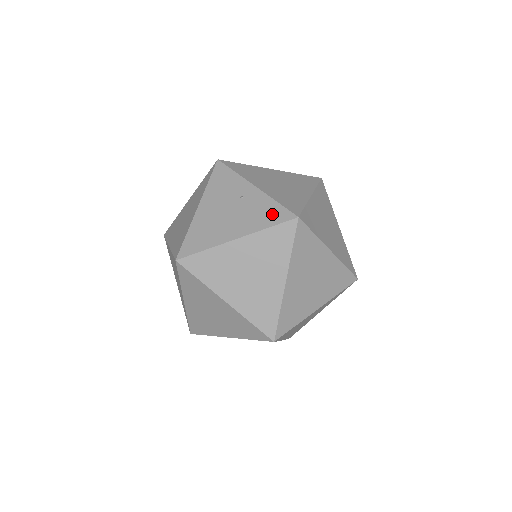
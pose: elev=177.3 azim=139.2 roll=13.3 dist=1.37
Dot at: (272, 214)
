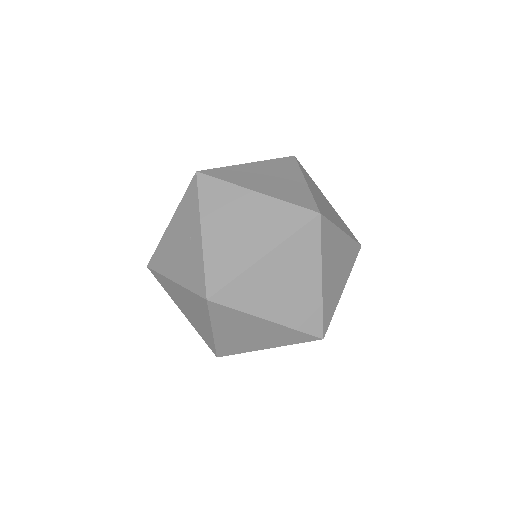
Dot at: (196, 278)
